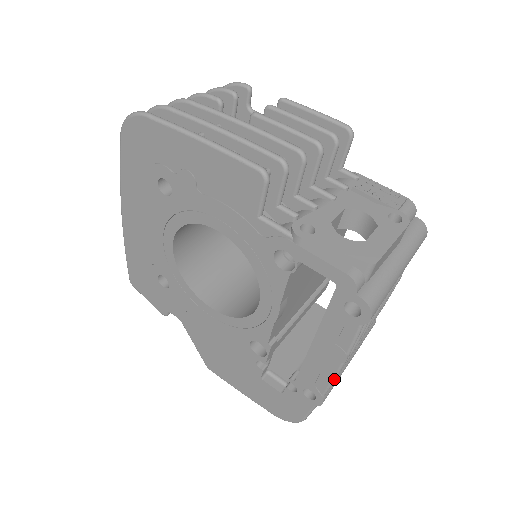
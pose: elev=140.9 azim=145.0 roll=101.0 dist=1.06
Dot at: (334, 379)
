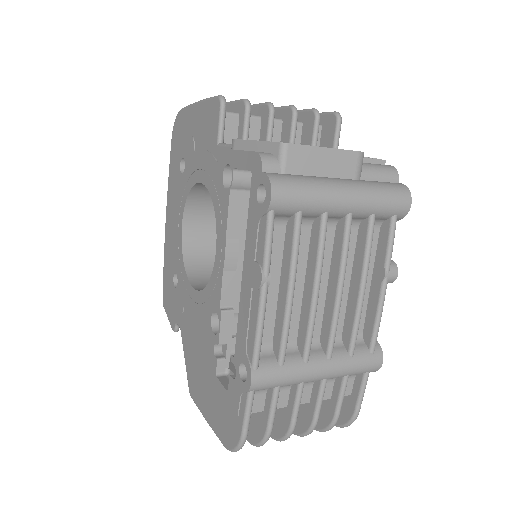
Dot at: (258, 327)
